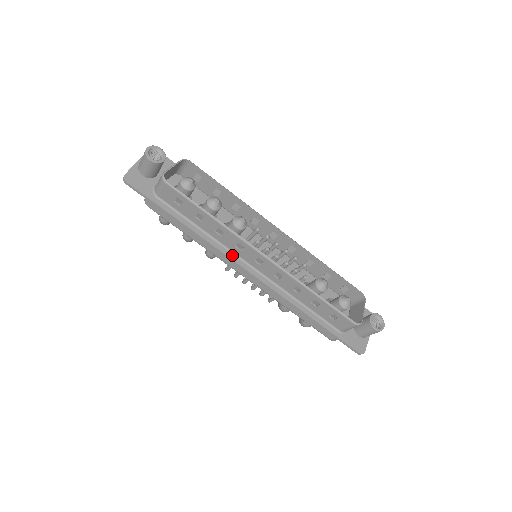
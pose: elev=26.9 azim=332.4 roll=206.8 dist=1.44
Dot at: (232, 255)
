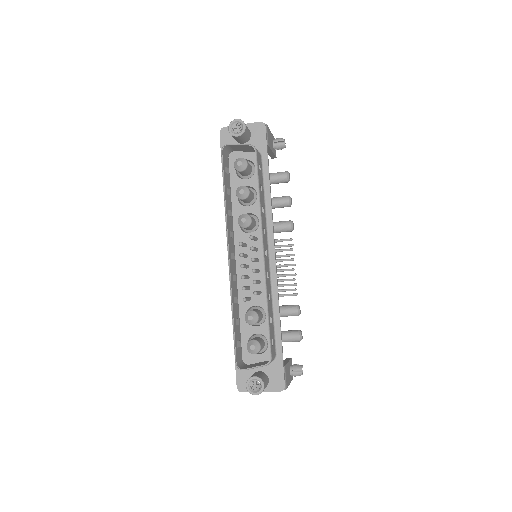
Dot at: occluded
